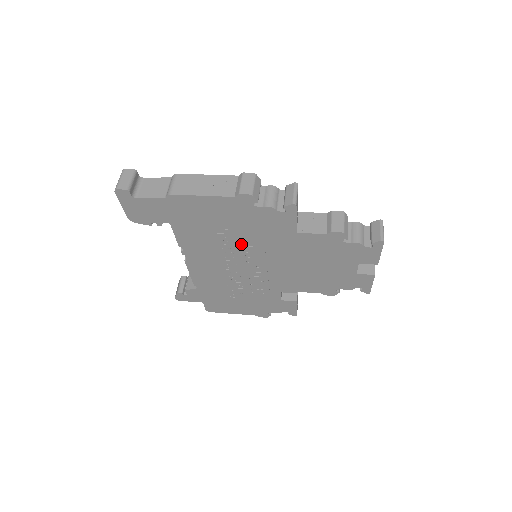
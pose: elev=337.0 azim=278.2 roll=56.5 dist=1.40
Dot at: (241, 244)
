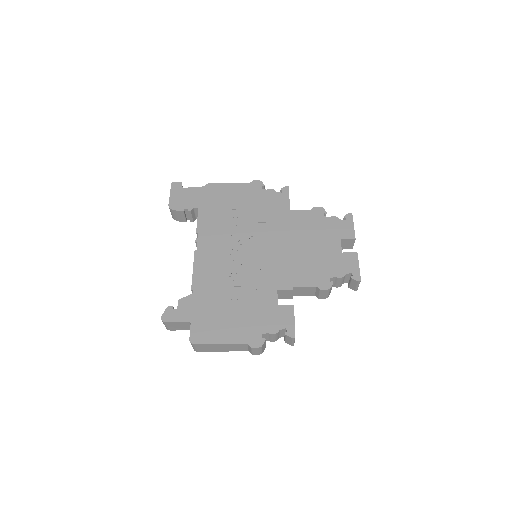
Dot at: (248, 225)
